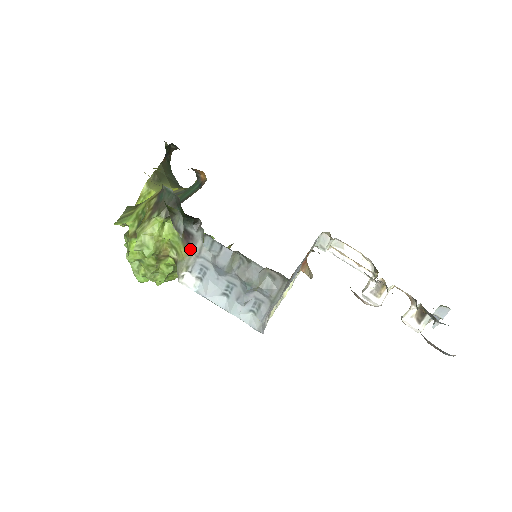
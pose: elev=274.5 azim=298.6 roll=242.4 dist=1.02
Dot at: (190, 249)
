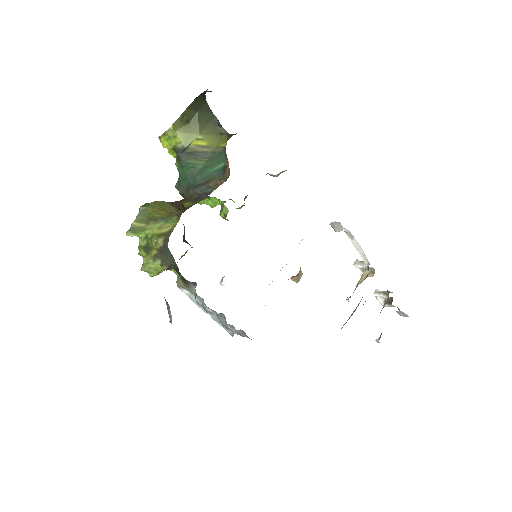
Dot at: (186, 286)
